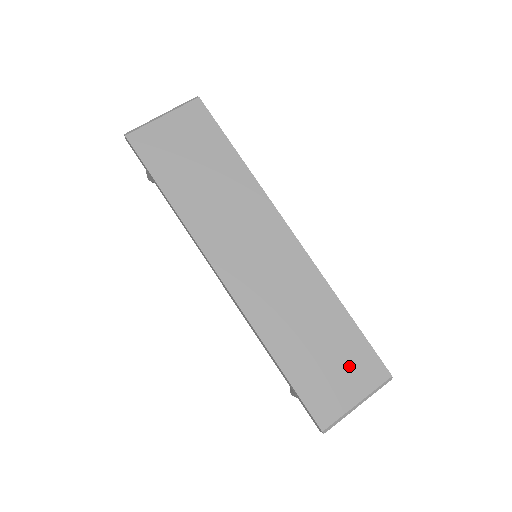
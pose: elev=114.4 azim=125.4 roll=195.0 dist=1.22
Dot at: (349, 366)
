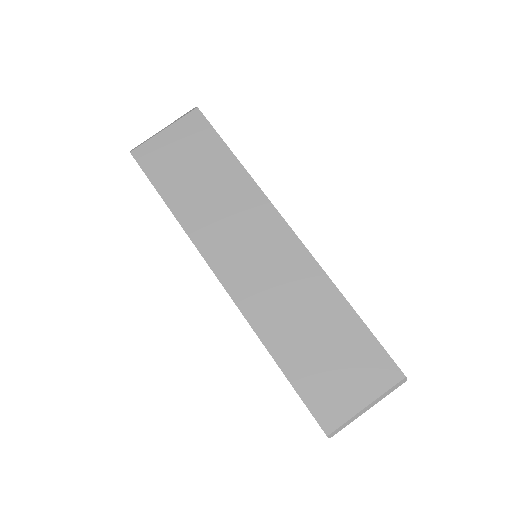
Dot at: (356, 366)
